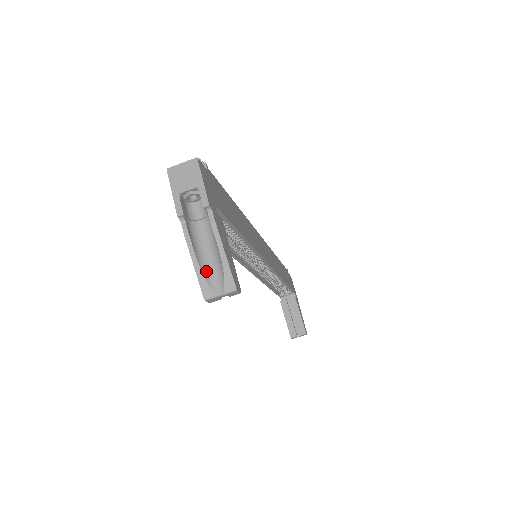
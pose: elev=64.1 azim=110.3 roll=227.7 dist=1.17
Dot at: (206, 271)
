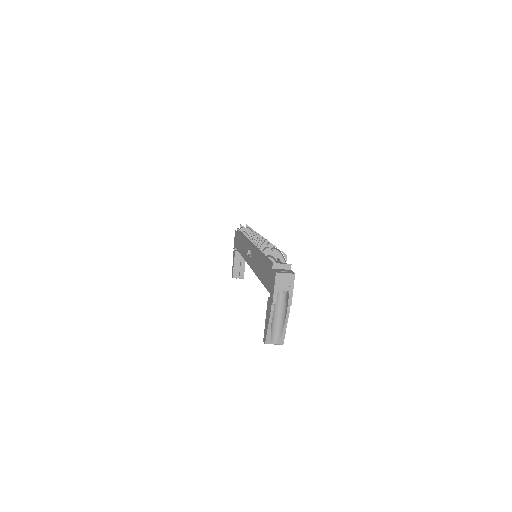
Dot at: (272, 331)
